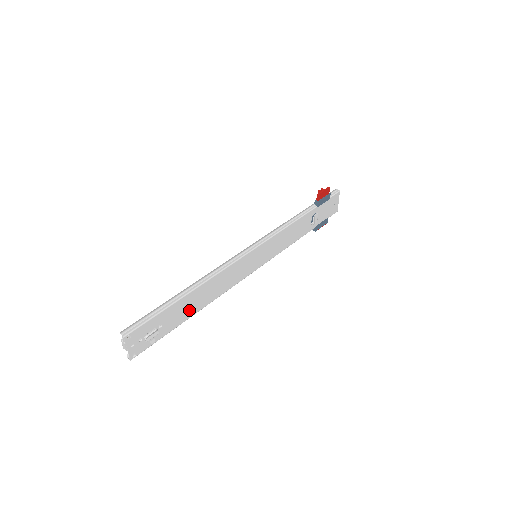
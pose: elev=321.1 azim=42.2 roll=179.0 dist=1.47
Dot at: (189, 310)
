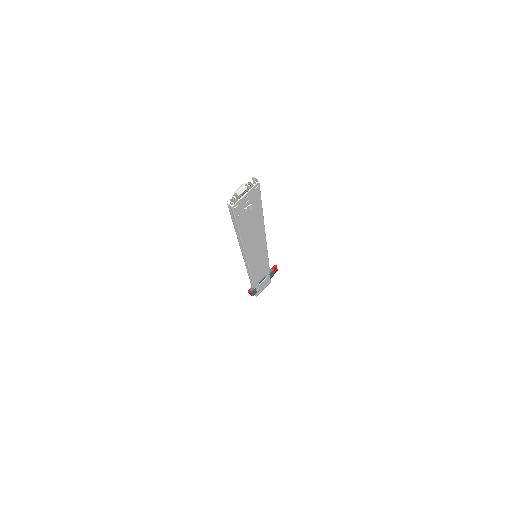
Dot at: (248, 230)
